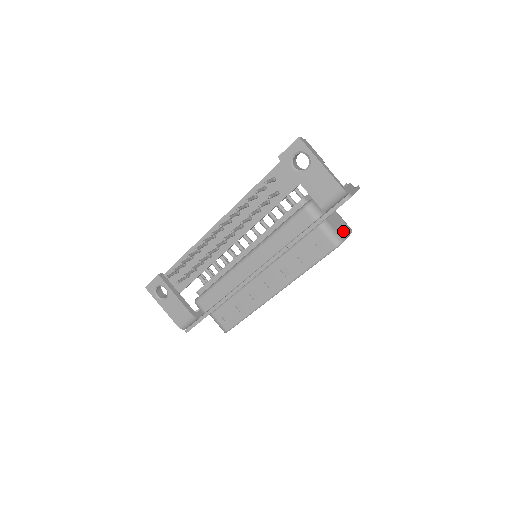
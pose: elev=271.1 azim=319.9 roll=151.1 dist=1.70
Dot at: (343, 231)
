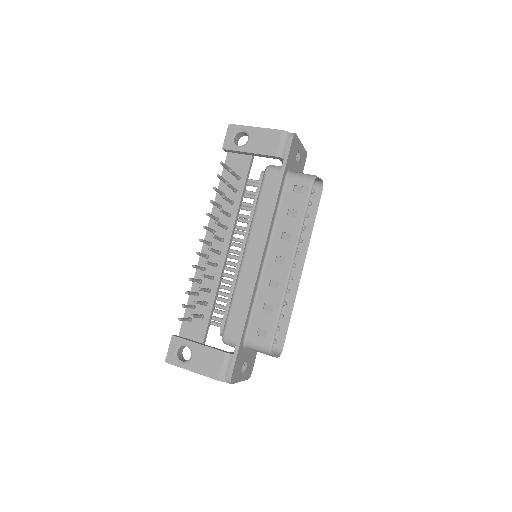
Dot at: occluded
